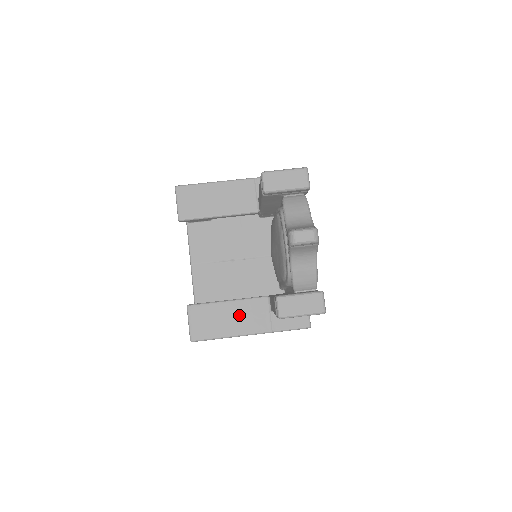
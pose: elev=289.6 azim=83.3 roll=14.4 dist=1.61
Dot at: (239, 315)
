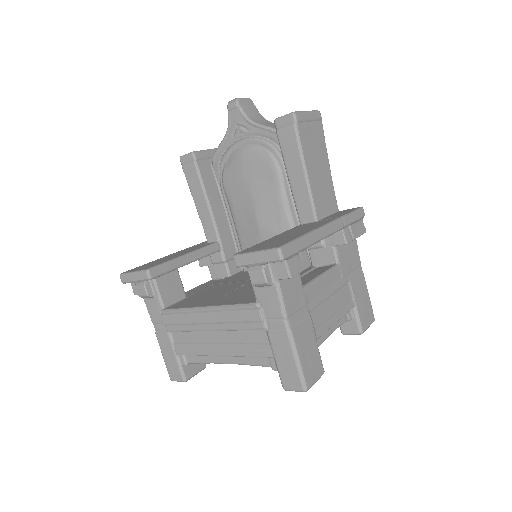
Dot at: (294, 232)
